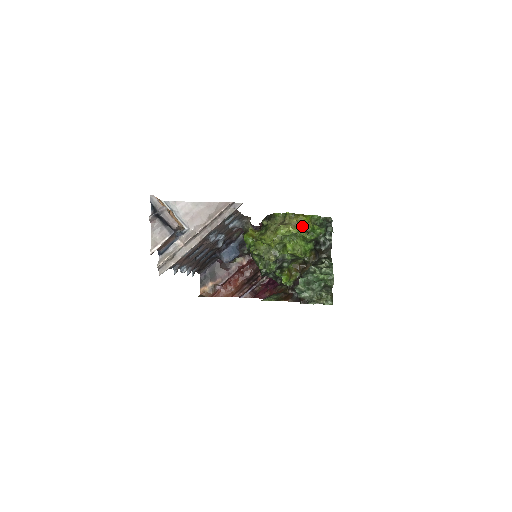
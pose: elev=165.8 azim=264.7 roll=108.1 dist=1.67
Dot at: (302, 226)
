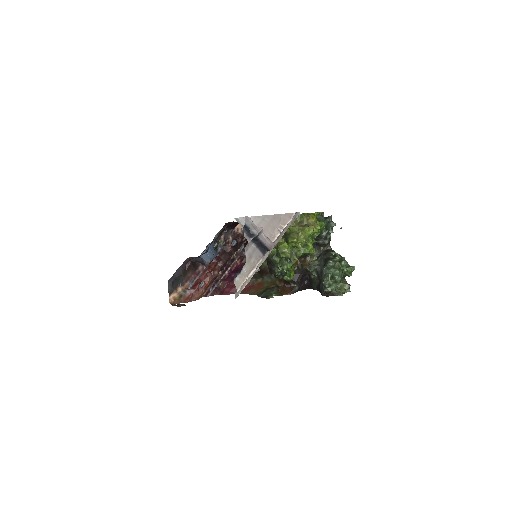
Dot at: (317, 225)
